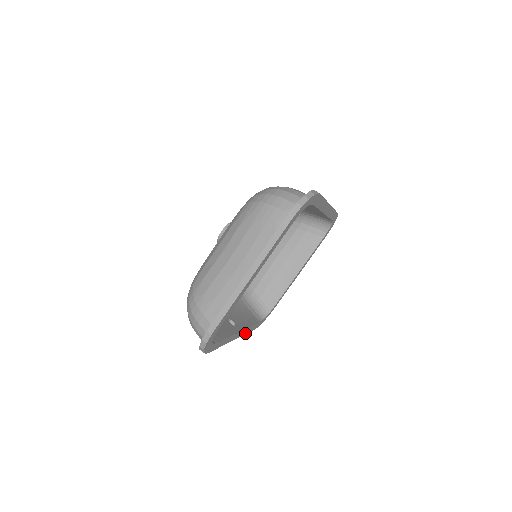
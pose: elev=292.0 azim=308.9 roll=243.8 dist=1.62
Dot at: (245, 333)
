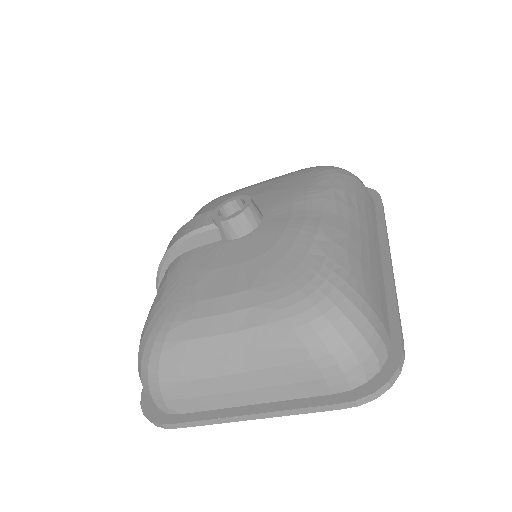
Dot at: occluded
